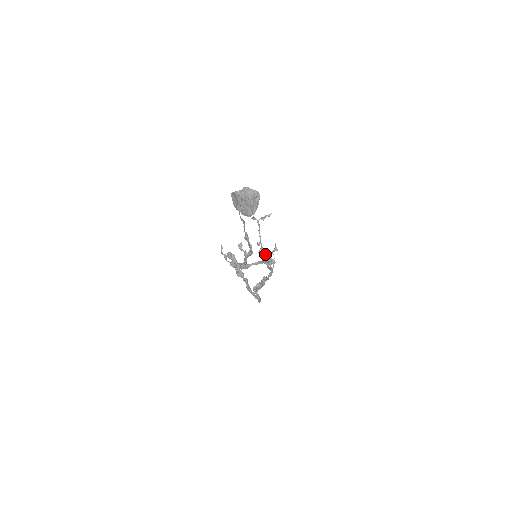
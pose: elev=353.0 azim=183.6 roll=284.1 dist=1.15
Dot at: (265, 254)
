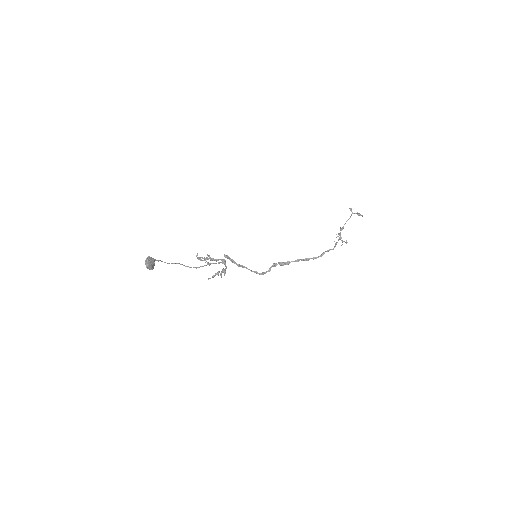
Dot at: (339, 239)
